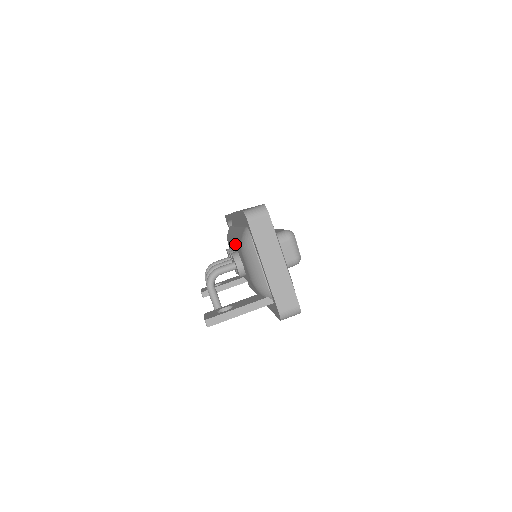
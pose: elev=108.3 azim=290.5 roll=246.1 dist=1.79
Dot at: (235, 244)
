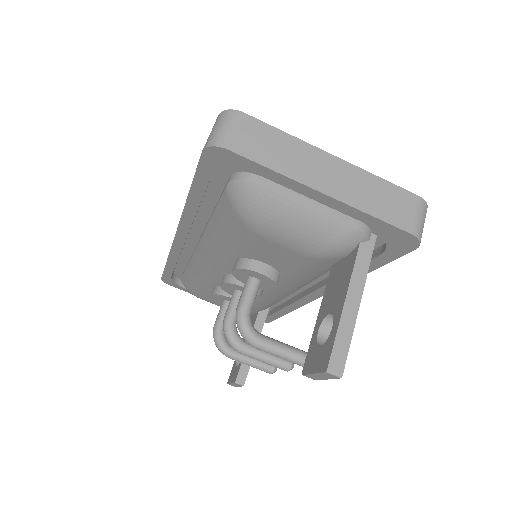
Dot at: (223, 257)
